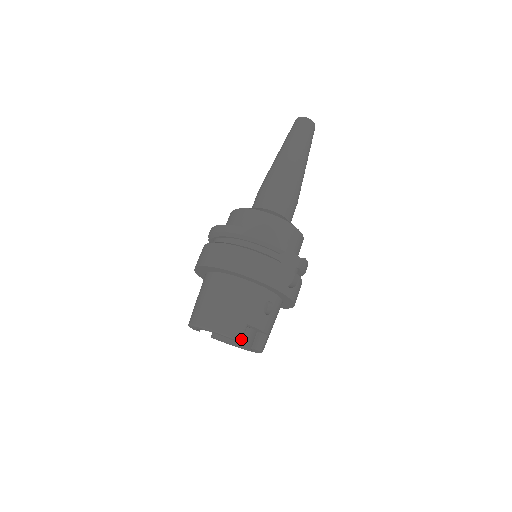
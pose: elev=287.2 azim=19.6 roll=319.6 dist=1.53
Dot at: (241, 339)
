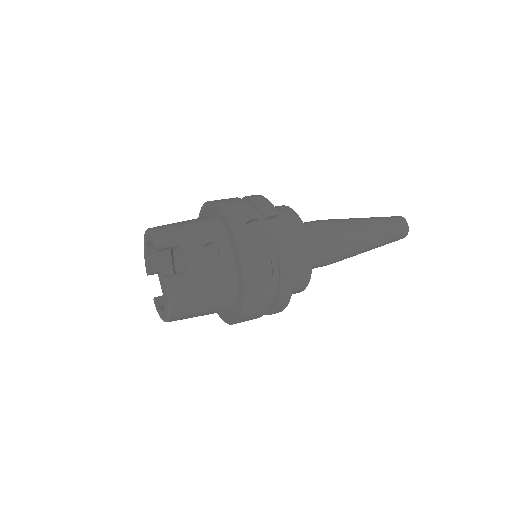
Dot at: (160, 242)
